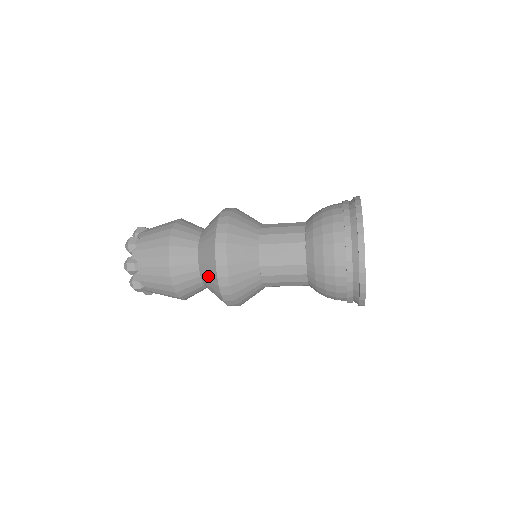
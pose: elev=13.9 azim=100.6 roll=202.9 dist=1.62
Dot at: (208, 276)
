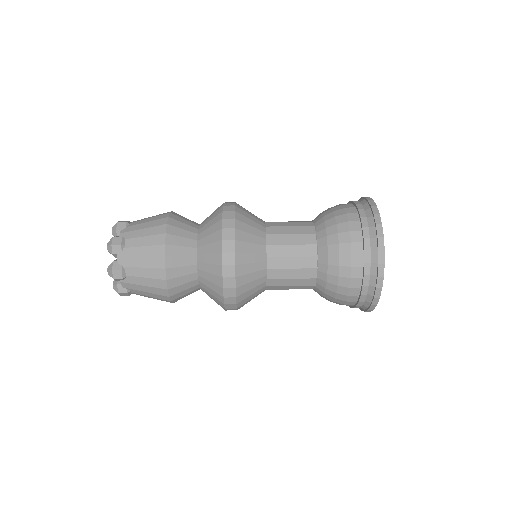
Dot at: occluded
